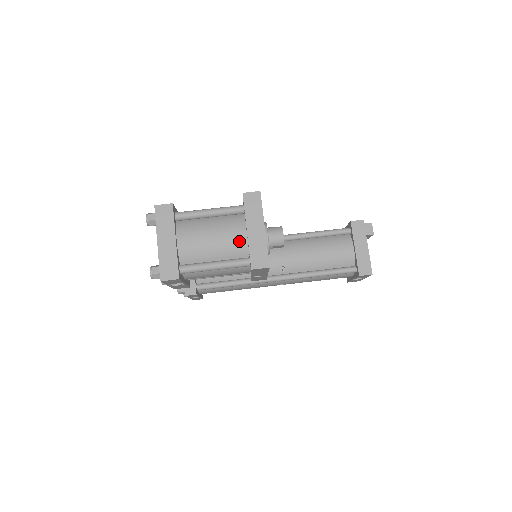
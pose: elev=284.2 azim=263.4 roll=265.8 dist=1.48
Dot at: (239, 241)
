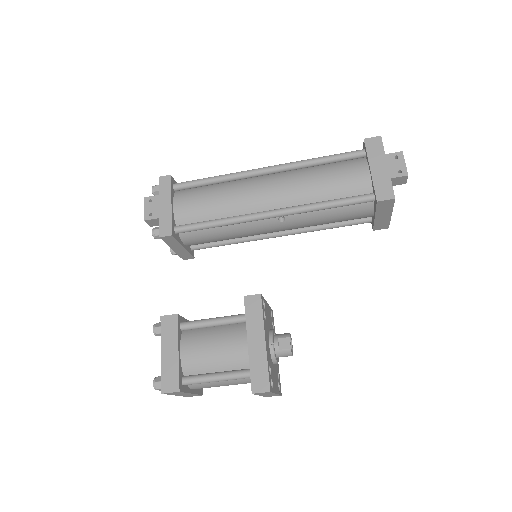
Dot at: occluded
